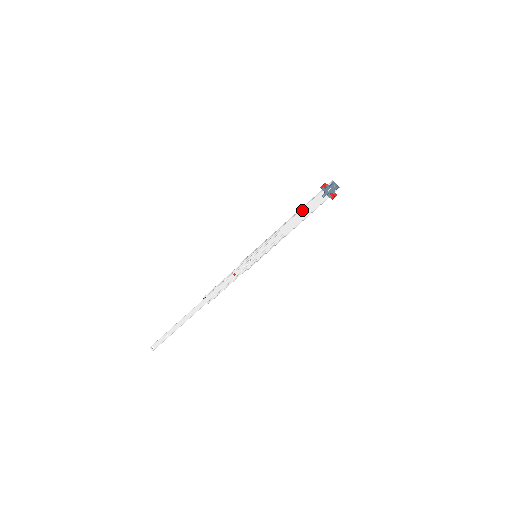
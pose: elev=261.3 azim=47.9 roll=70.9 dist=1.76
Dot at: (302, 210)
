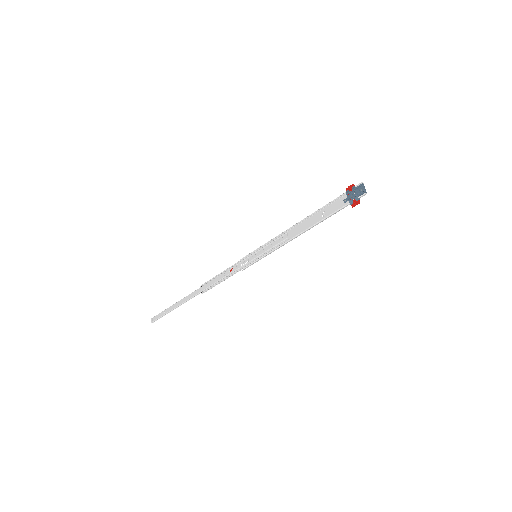
Dot at: (317, 214)
